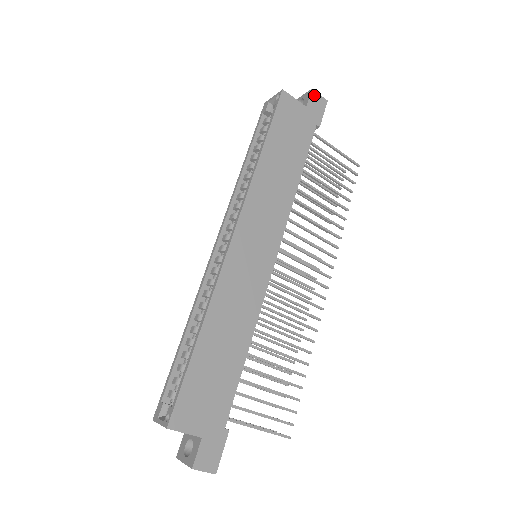
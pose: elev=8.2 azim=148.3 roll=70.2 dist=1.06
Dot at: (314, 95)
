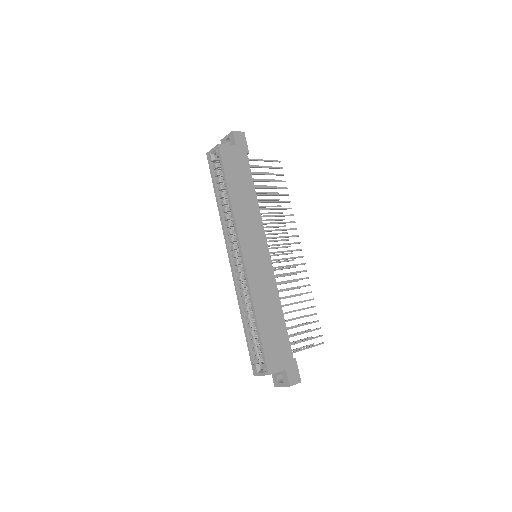
Dot at: (236, 134)
